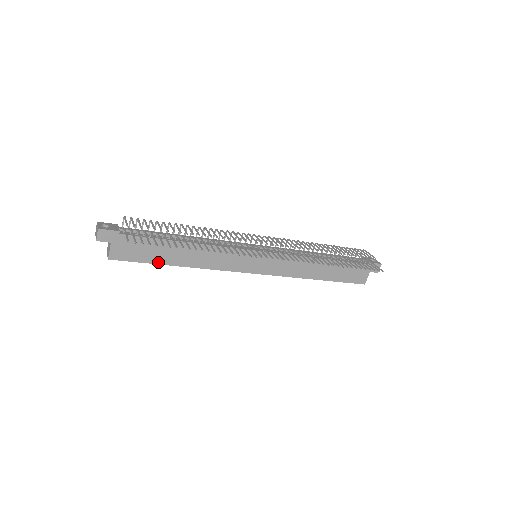
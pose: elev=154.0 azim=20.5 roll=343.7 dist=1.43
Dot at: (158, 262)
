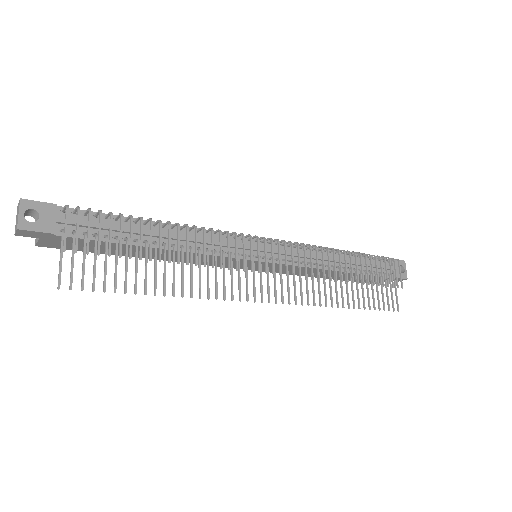
Dot at: (113, 253)
